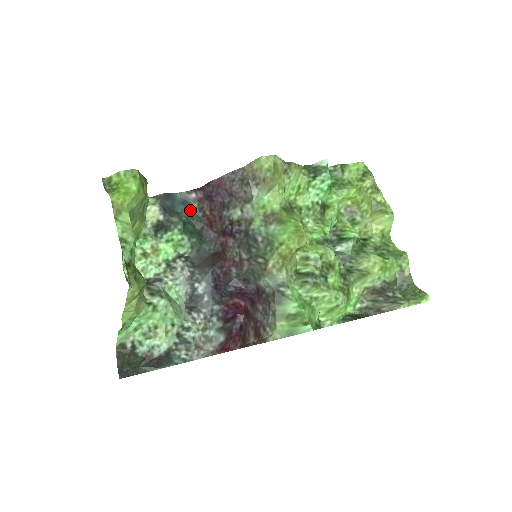
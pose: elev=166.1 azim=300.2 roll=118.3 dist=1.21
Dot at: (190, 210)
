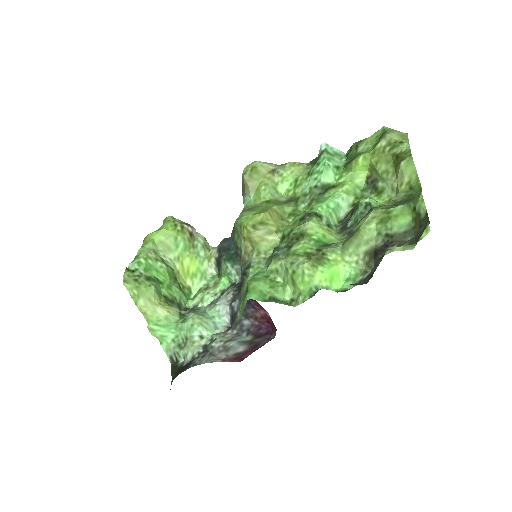
Dot at: occluded
